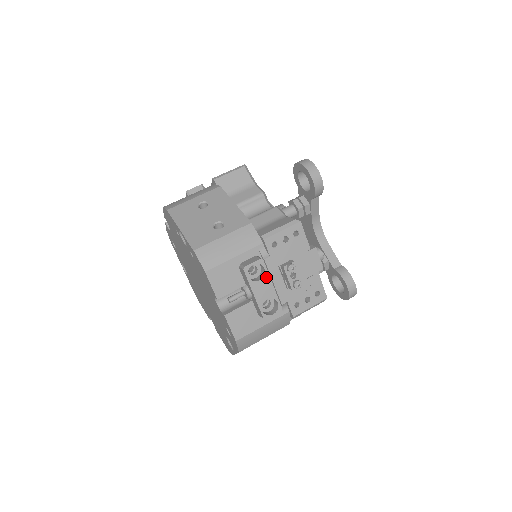
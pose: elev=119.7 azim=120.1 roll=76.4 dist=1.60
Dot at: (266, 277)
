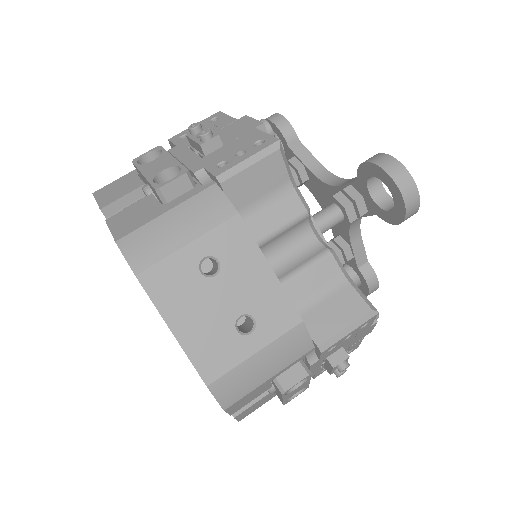
Dot at: (306, 381)
